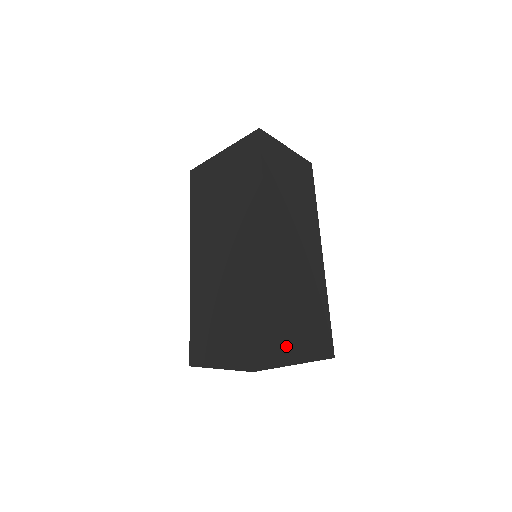
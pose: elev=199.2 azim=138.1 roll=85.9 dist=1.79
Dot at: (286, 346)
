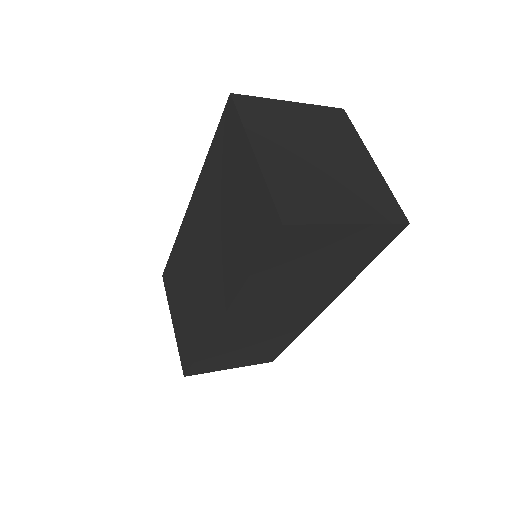
Dot at: (202, 372)
